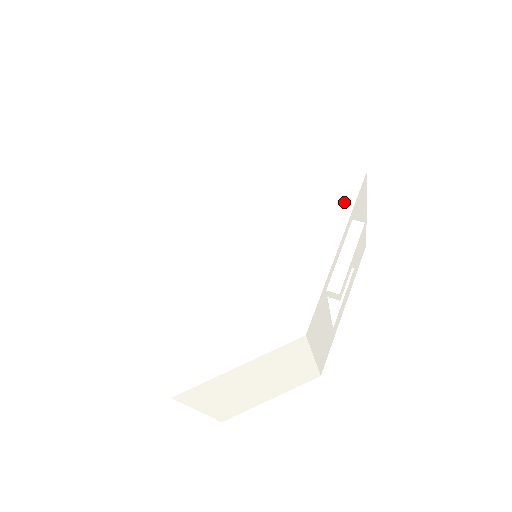
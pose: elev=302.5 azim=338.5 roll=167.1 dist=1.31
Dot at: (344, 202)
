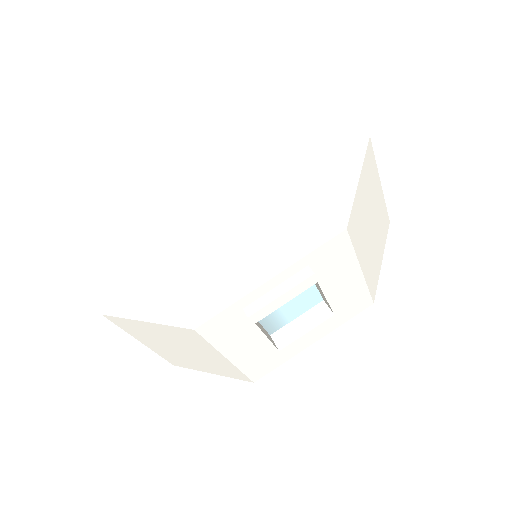
Dot at: (306, 246)
